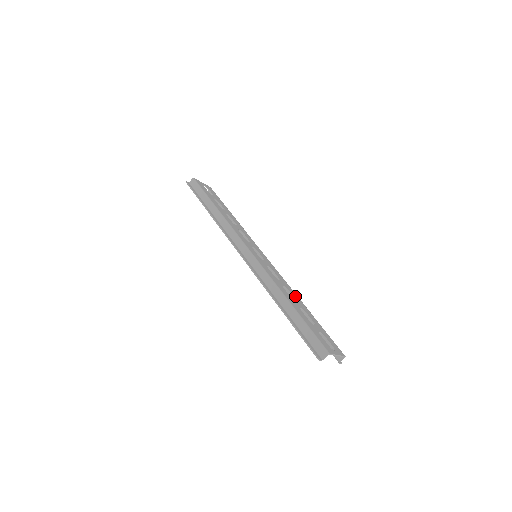
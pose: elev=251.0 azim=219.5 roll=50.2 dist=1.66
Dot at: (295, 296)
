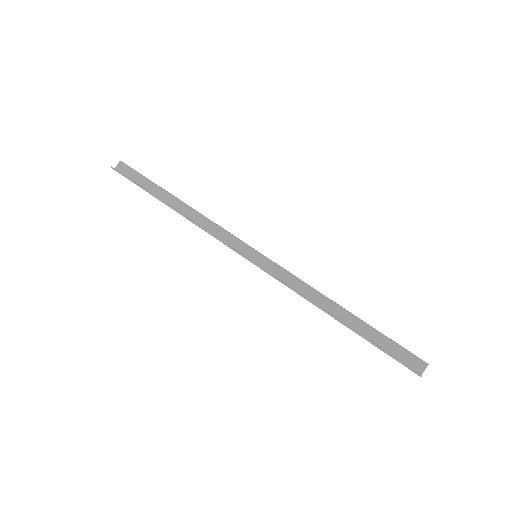
Dot at: occluded
